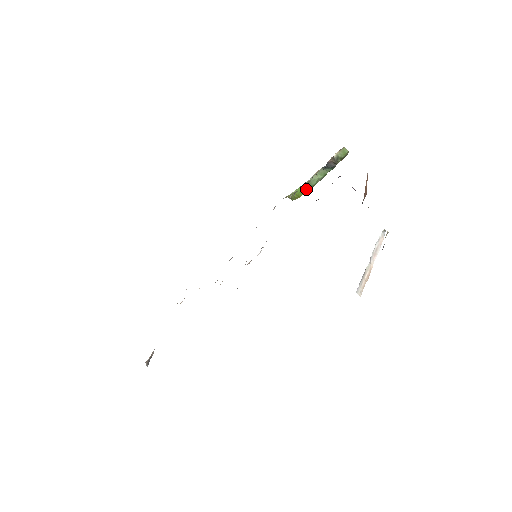
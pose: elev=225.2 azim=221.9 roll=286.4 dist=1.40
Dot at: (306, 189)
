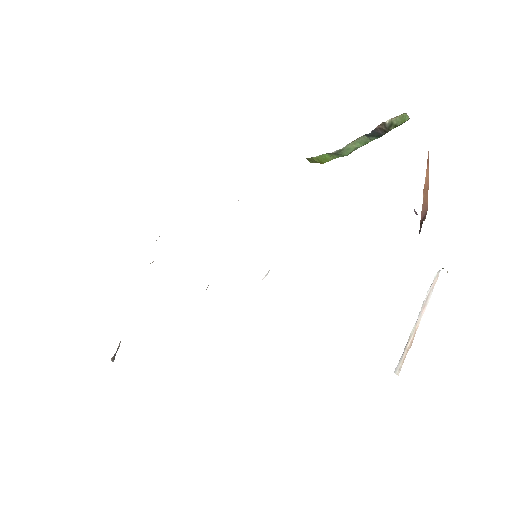
Dot at: (334, 157)
